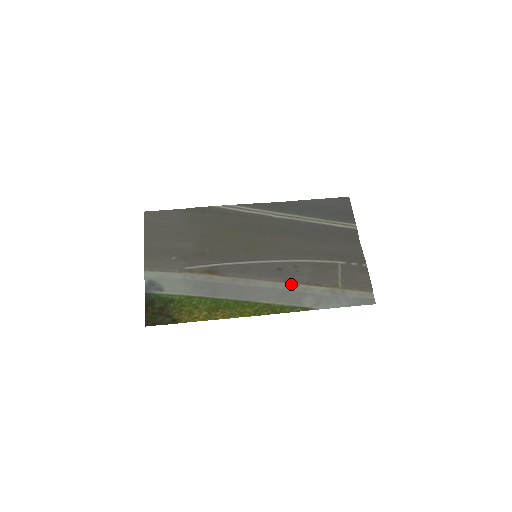
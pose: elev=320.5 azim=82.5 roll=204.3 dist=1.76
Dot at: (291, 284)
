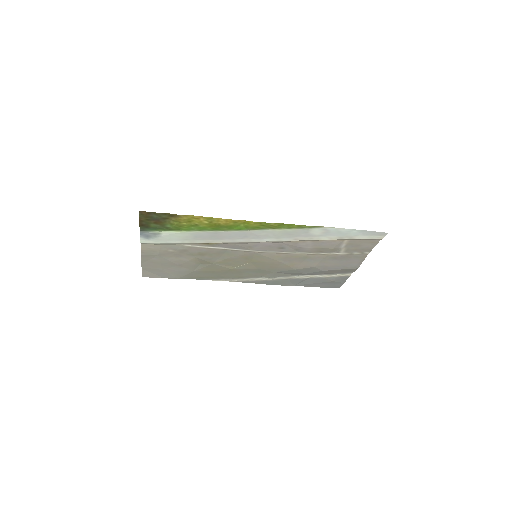
Dot at: (295, 241)
